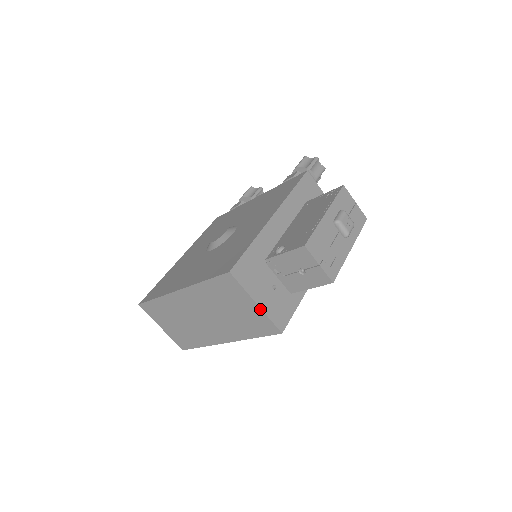
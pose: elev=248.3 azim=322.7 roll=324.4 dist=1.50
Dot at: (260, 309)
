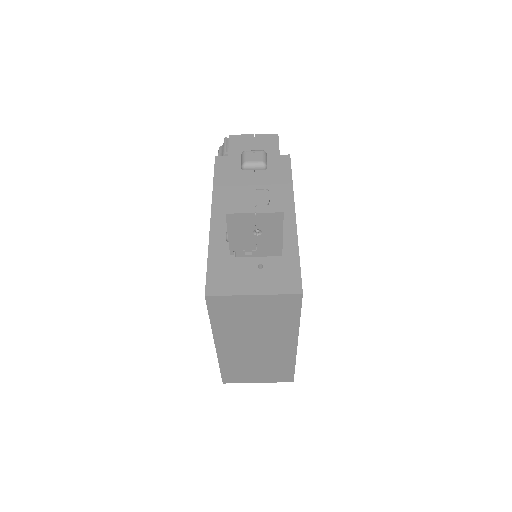
Dot at: (262, 296)
